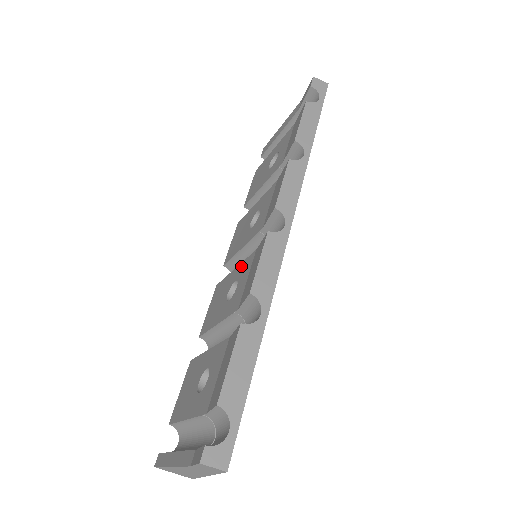
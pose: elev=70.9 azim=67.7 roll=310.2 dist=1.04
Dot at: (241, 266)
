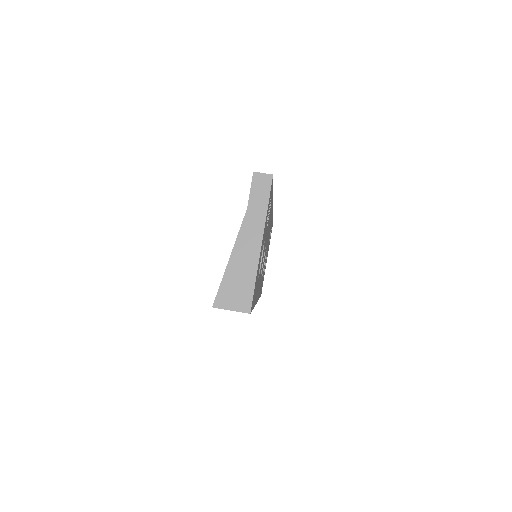
Dot at: occluded
